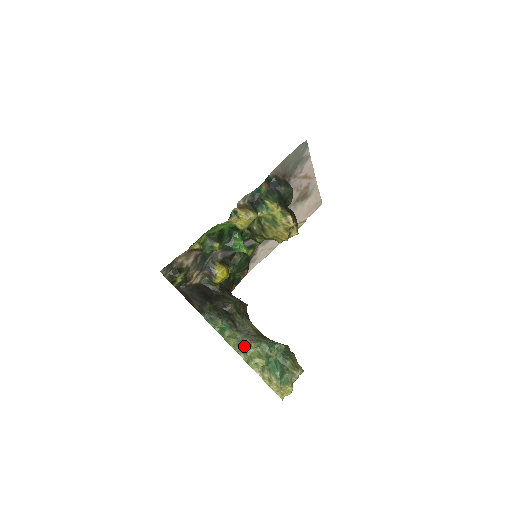
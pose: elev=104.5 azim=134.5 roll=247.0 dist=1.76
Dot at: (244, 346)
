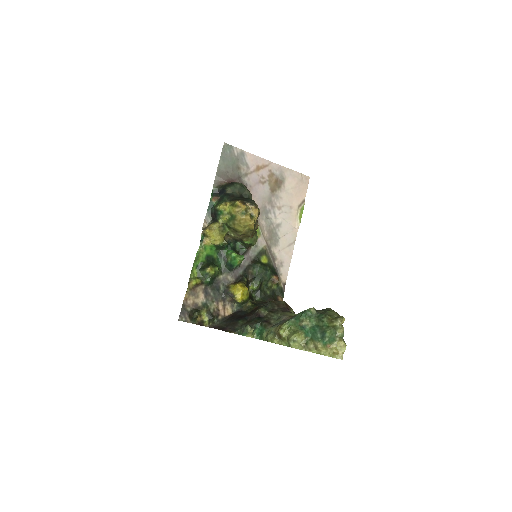
Dot at: (278, 334)
